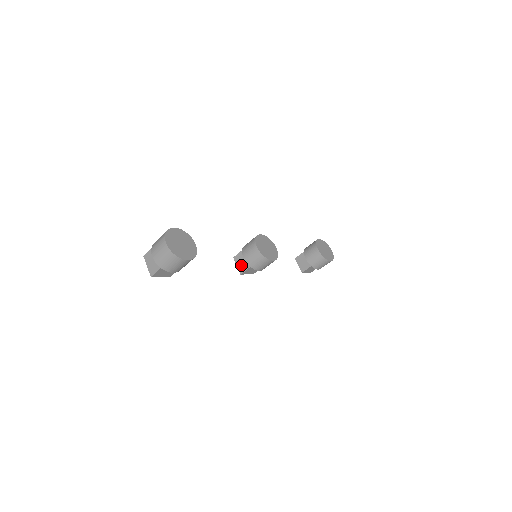
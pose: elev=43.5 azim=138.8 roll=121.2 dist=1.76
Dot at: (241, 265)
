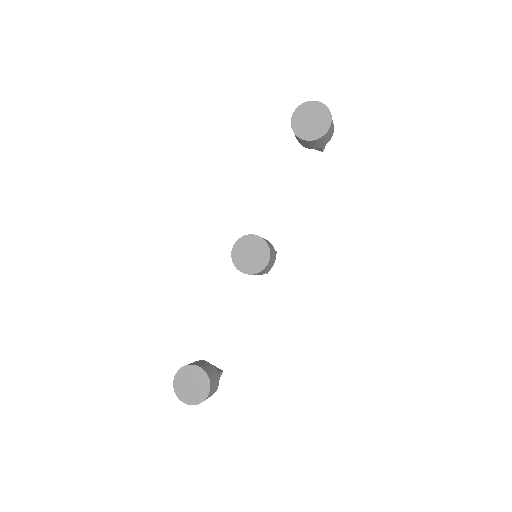
Dot at: occluded
